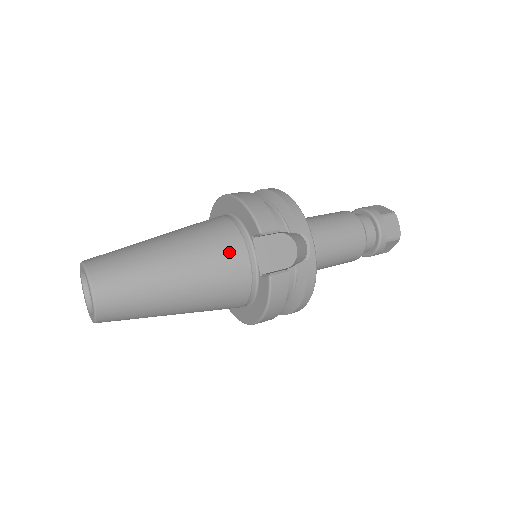
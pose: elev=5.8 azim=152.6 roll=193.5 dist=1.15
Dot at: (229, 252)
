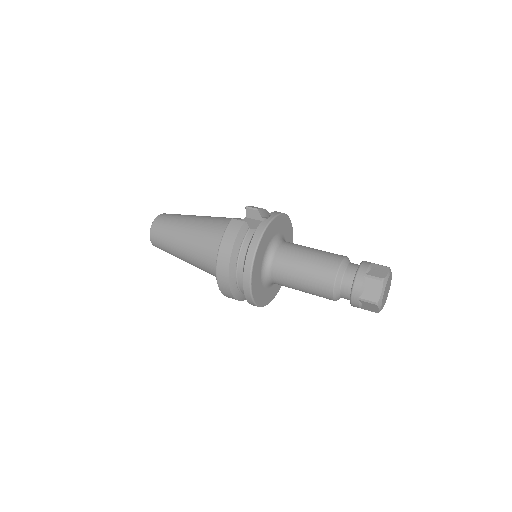
Dot at: (228, 219)
